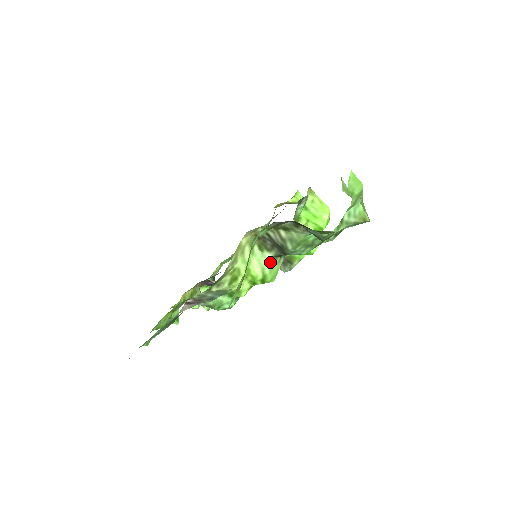
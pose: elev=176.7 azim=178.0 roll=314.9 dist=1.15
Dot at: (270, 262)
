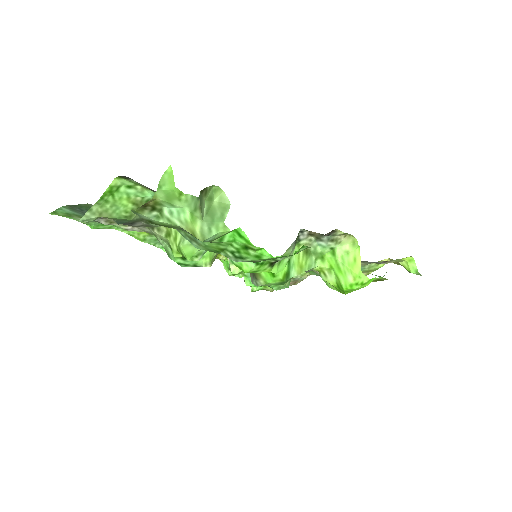
Dot at: occluded
